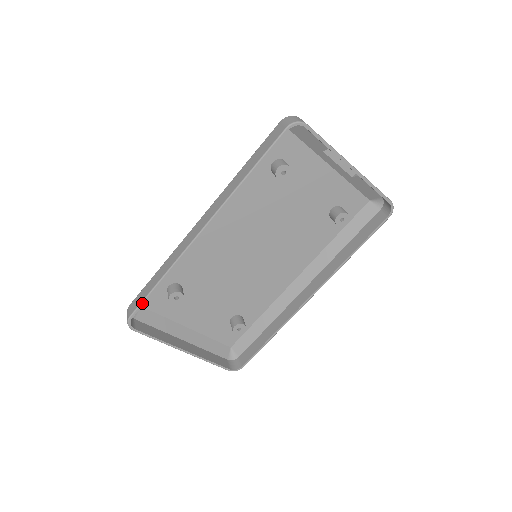
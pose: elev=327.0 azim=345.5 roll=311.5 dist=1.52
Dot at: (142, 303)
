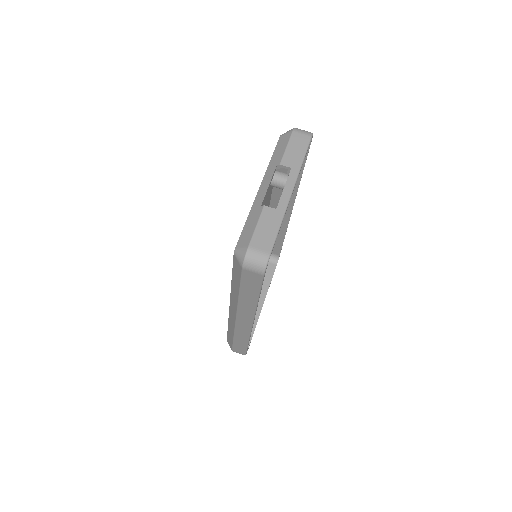
Dot at: occluded
